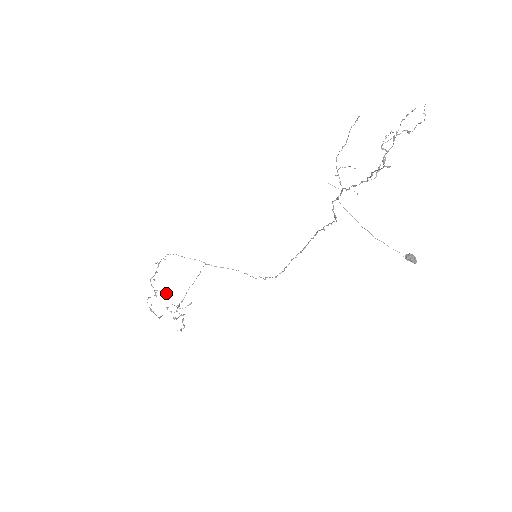
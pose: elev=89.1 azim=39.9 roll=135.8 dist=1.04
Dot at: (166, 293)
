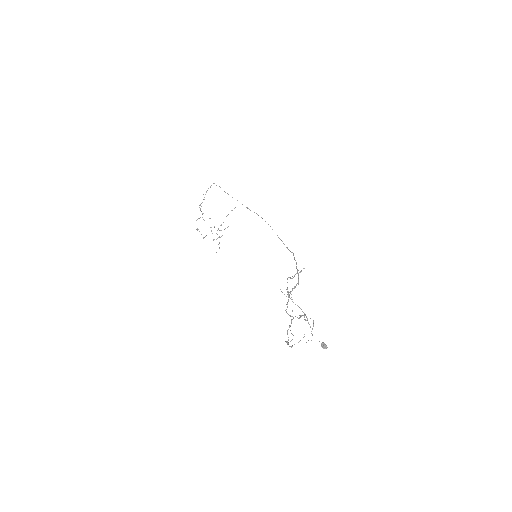
Dot at: (210, 218)
